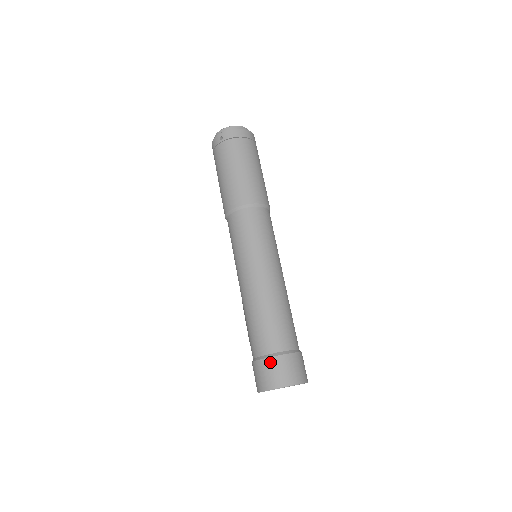
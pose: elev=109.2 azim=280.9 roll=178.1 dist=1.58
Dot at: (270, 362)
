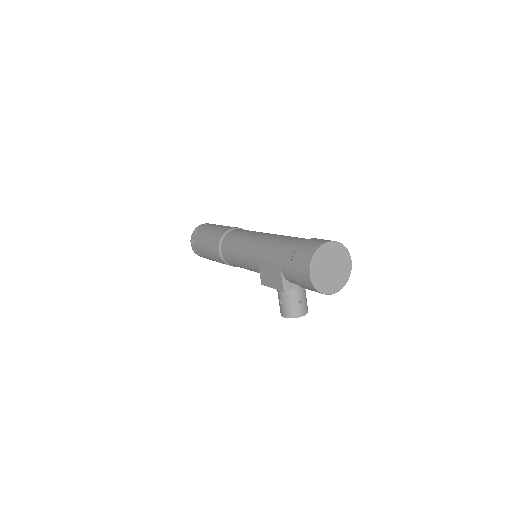
Dot at: (305, 243)
